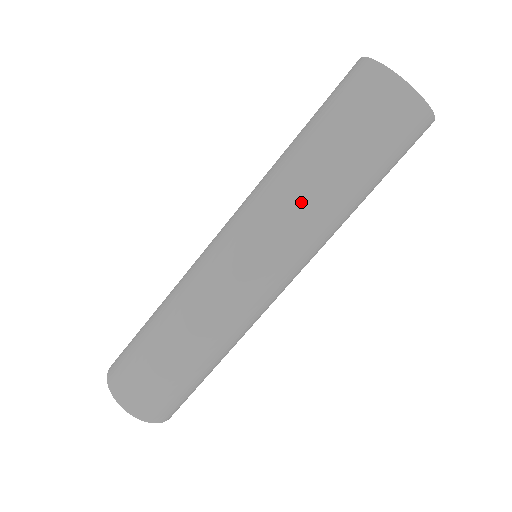
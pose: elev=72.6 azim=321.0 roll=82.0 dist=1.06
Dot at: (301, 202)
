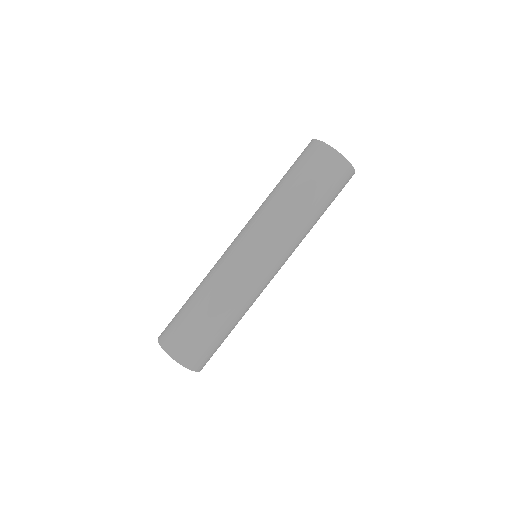
Dot at: (270, 207)
